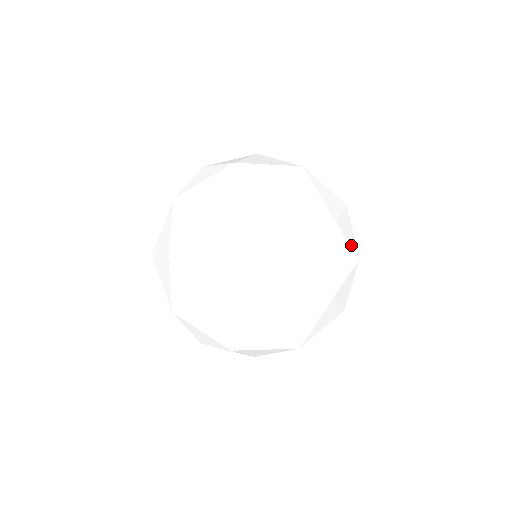
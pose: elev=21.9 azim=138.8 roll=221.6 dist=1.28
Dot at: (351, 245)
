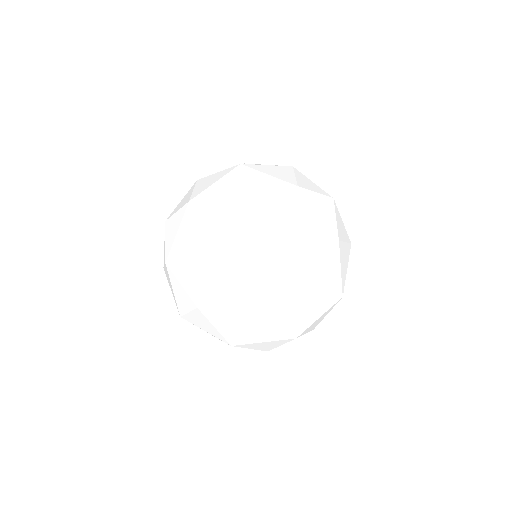
Dot at: occluded
